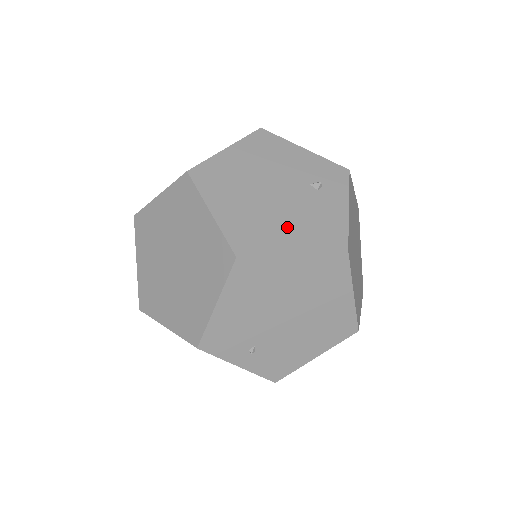
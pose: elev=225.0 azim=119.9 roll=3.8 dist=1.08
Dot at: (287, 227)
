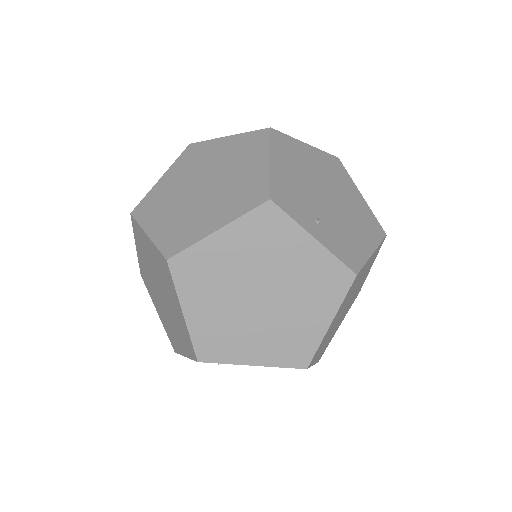
Dot at: occluded
